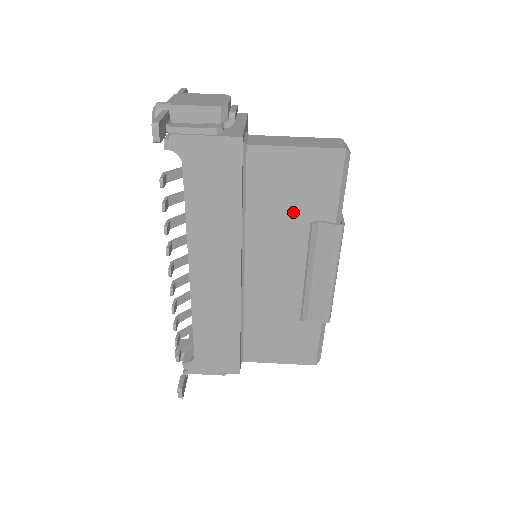
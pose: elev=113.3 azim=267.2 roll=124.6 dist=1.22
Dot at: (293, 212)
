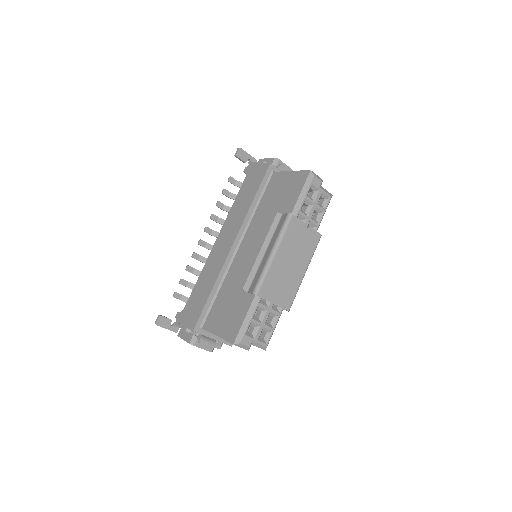
Dot at: (275, 209)
